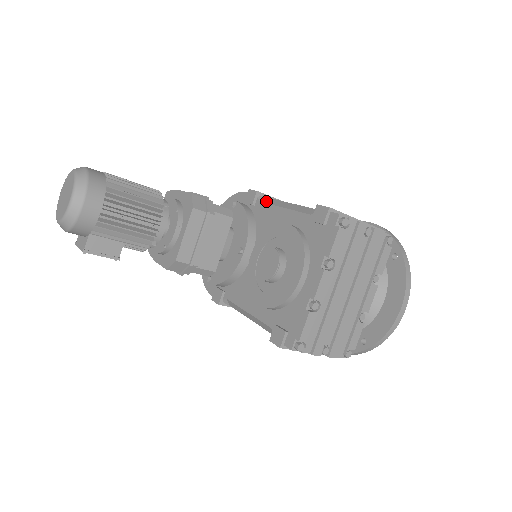
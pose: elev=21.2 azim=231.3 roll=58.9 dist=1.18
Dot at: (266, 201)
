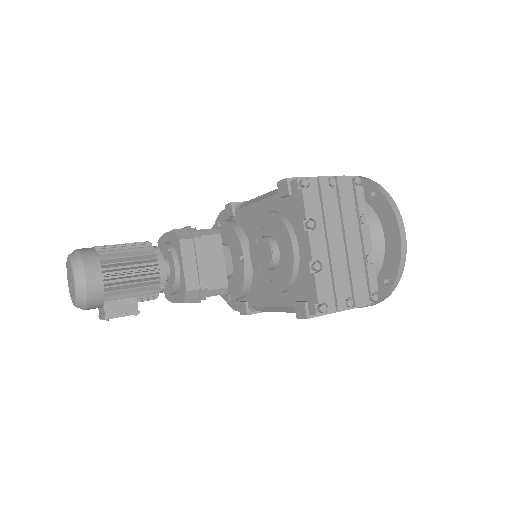
Dot at: (242, 206)
